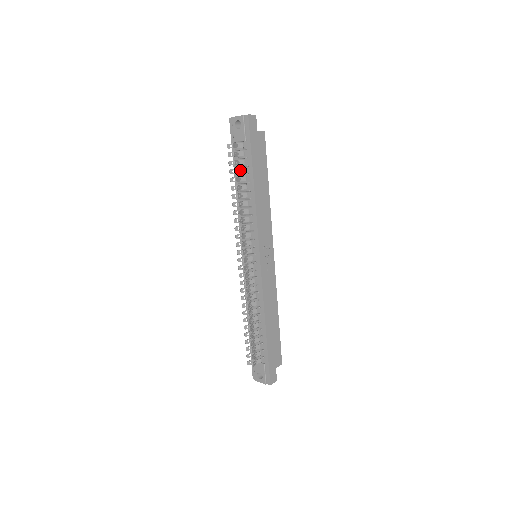
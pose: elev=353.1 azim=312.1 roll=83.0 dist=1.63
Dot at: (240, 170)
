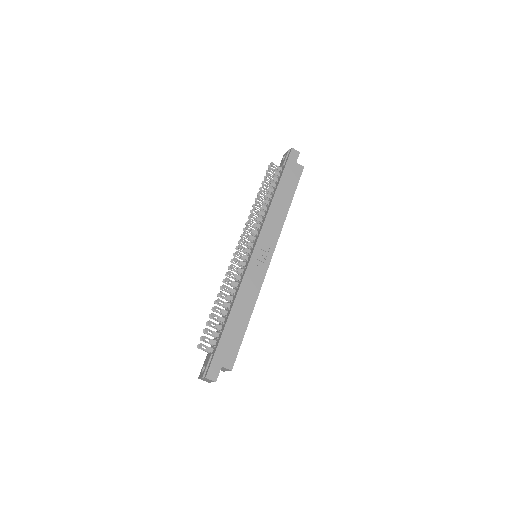
Dot at: (270, 183)
